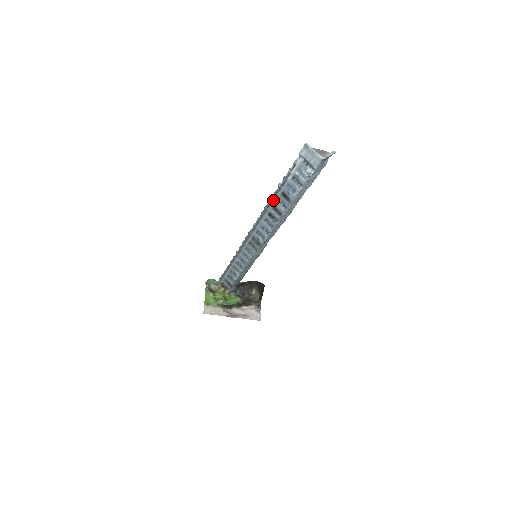
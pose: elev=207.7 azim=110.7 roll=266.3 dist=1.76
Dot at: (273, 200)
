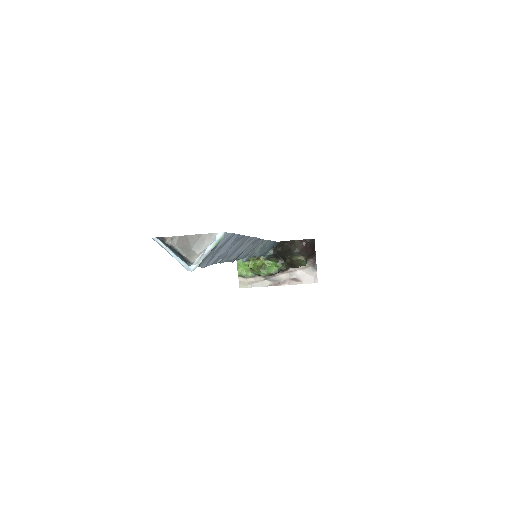
Dot at: occluded
